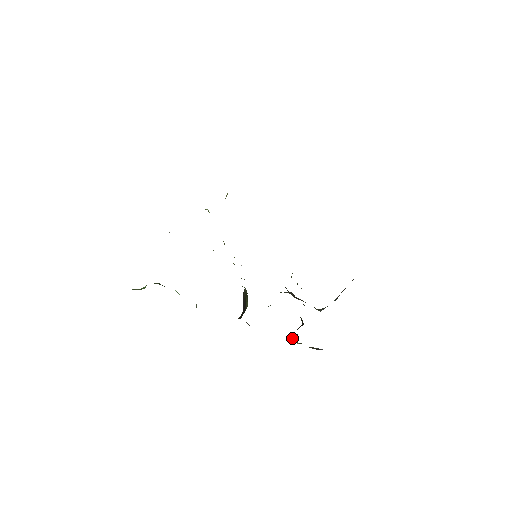
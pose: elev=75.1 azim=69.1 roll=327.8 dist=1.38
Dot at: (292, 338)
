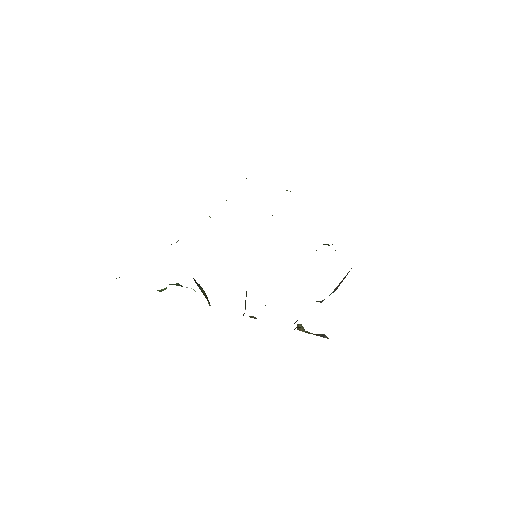
Dot at: (299, 326)
